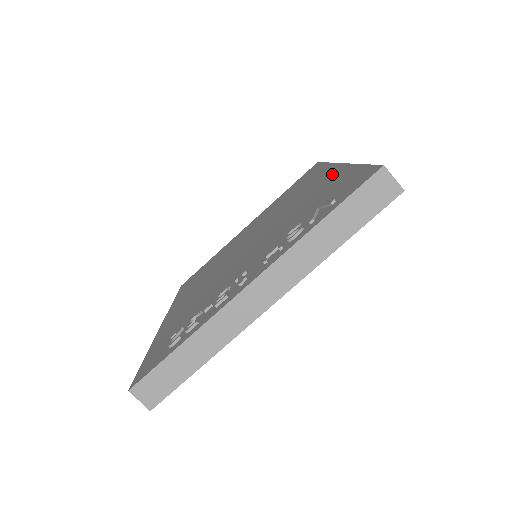
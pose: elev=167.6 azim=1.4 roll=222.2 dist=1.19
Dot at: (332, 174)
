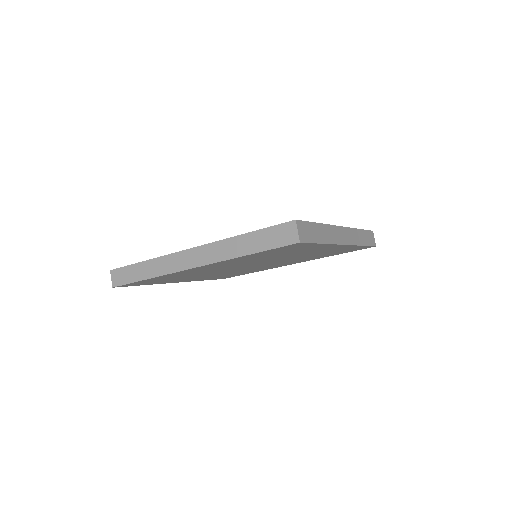
Dot at: occluded
